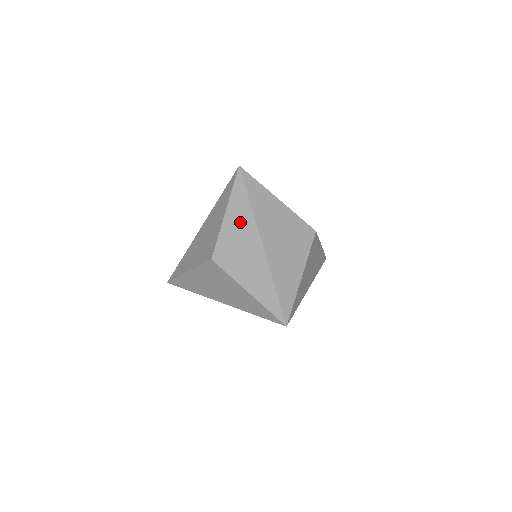
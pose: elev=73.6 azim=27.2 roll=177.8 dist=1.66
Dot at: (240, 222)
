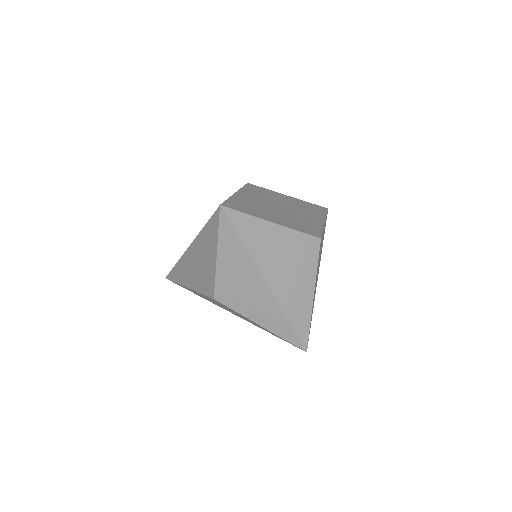
Dot at: (236, 264)
